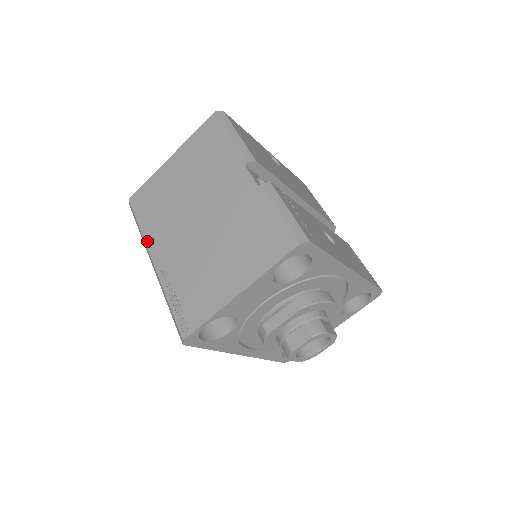
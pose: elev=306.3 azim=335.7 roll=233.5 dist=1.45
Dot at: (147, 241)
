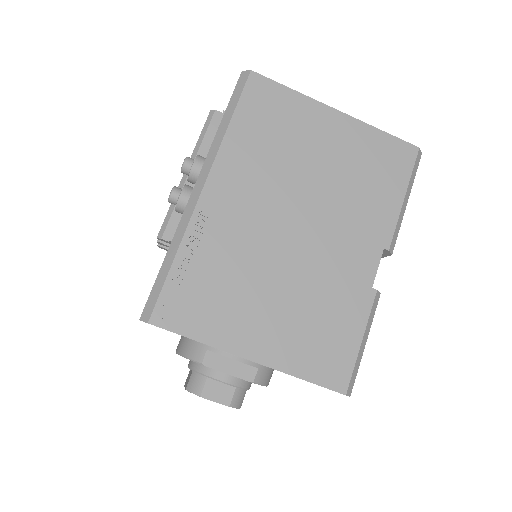
Dot at: (221, 155)
